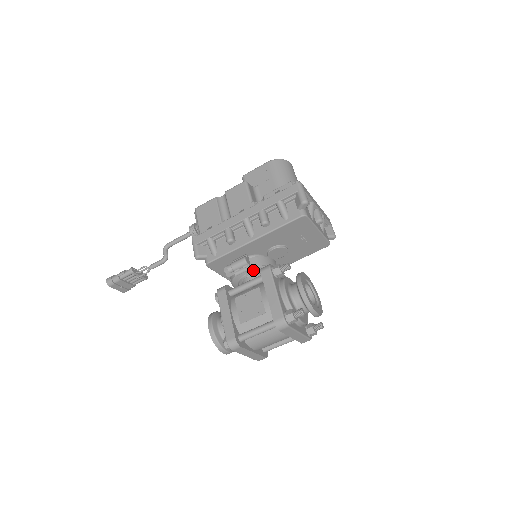
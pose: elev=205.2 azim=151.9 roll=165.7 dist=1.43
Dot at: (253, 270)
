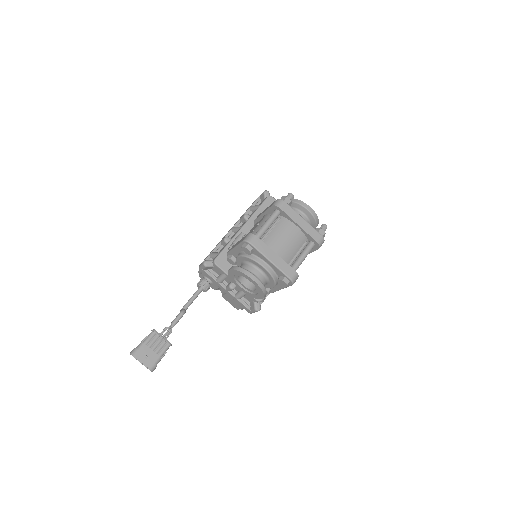
Dot at: occluded
